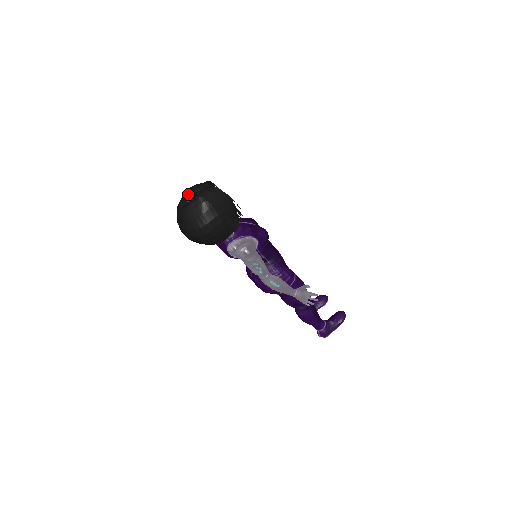
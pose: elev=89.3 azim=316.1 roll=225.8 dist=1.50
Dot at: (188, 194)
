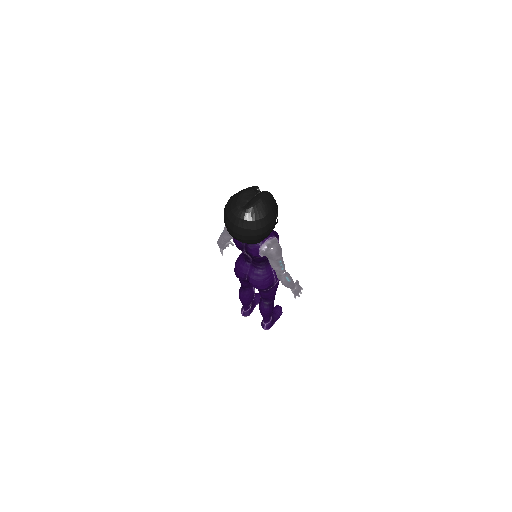
Dot at: (245, 196)
